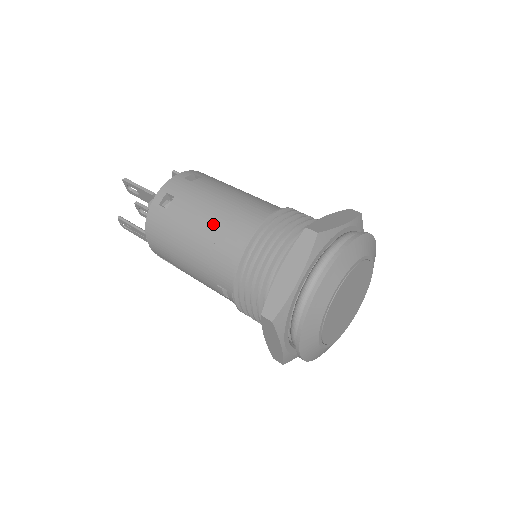
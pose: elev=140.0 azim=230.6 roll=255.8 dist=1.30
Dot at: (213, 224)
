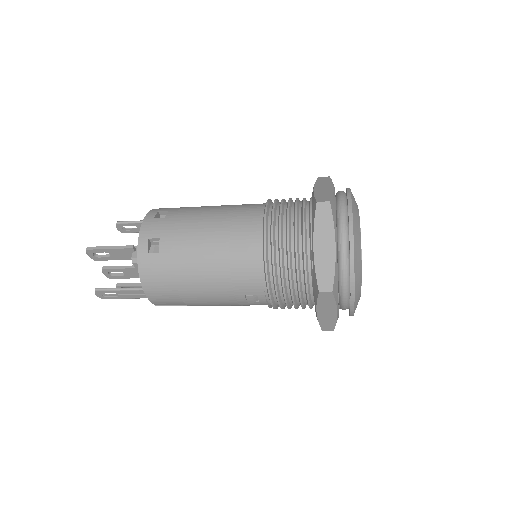
Dot at: (218, 243)
